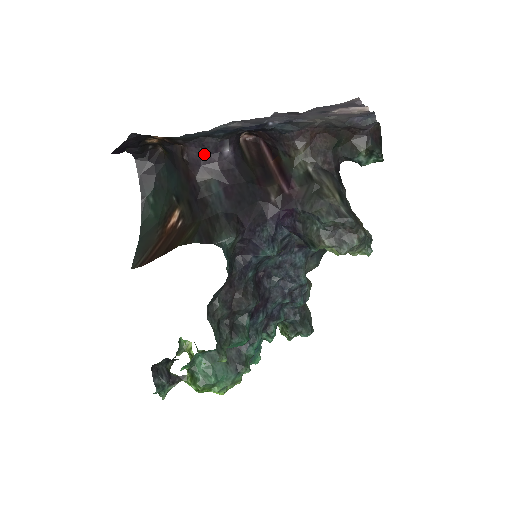
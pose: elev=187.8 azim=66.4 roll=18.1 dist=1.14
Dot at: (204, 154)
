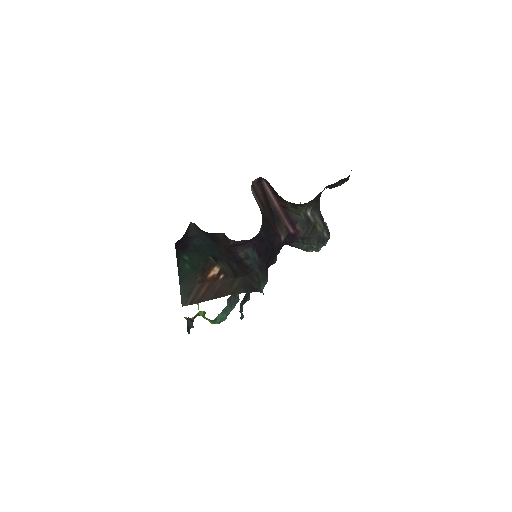
Dot at: (248, 241)
